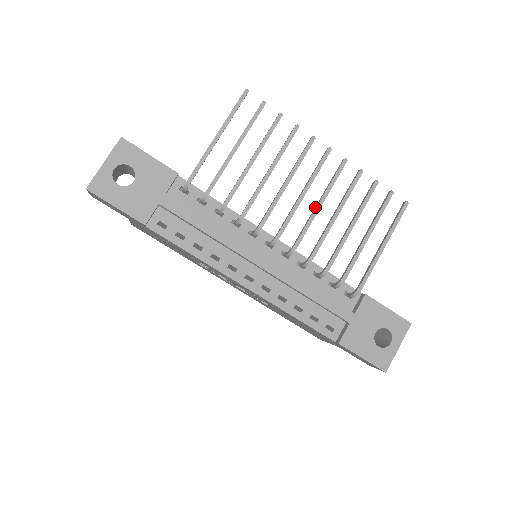
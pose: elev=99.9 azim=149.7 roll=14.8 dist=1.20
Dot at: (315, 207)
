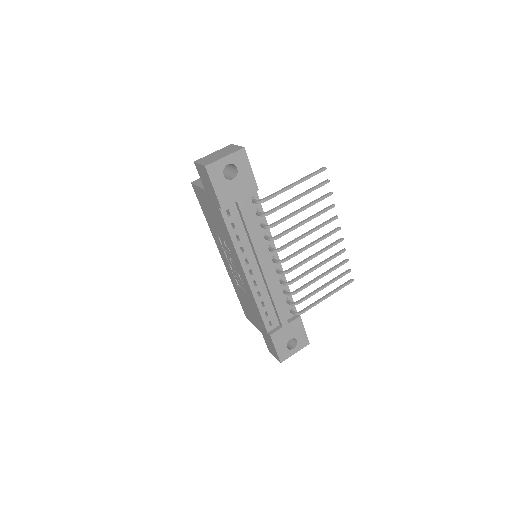
Dot at: (312, 256)
